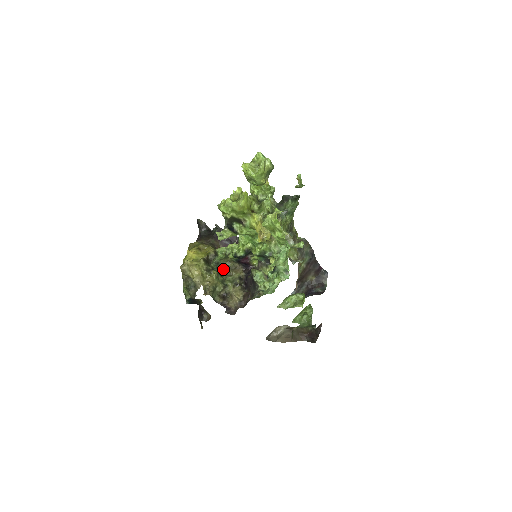
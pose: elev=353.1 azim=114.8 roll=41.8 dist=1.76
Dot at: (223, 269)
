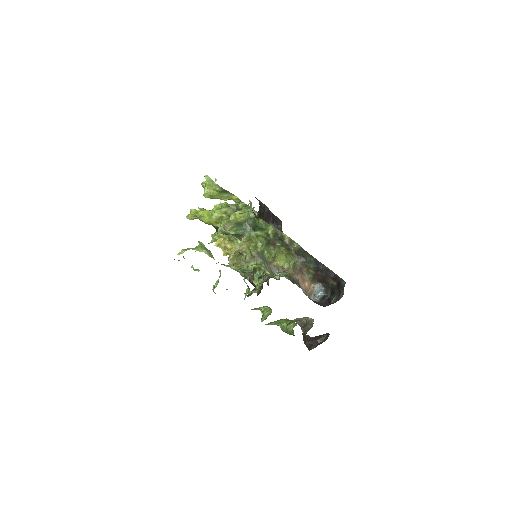
Dot at: occluded
